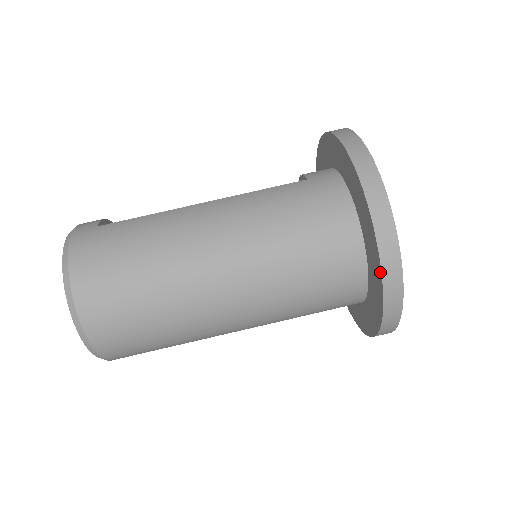
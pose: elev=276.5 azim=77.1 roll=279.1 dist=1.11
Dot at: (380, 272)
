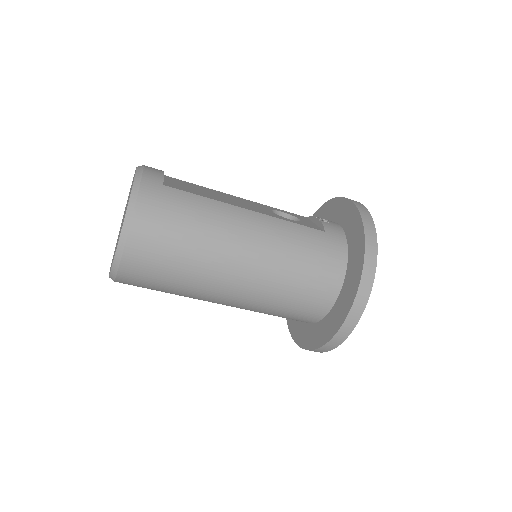
Dot at: (339, 327)
